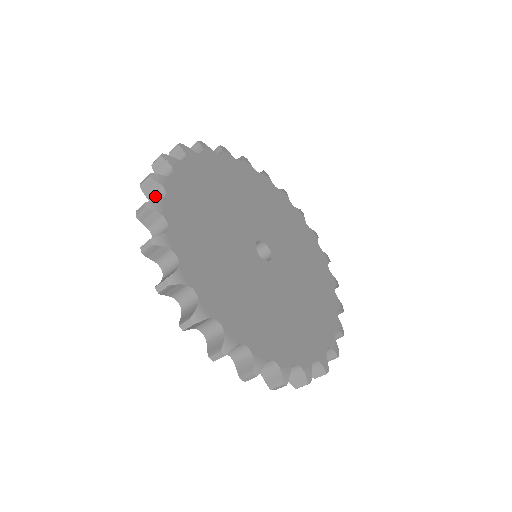
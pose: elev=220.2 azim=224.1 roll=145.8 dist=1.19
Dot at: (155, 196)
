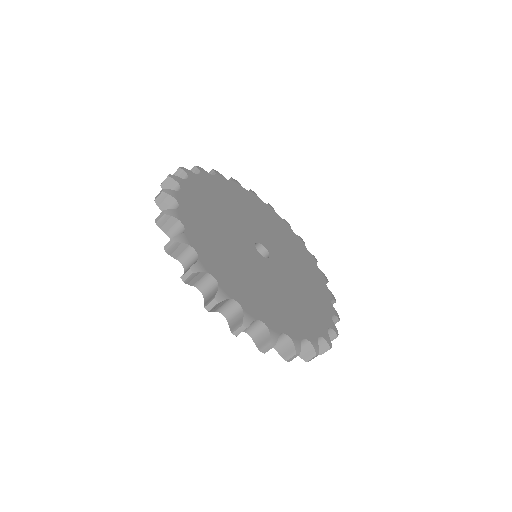
Dot at: occluded
